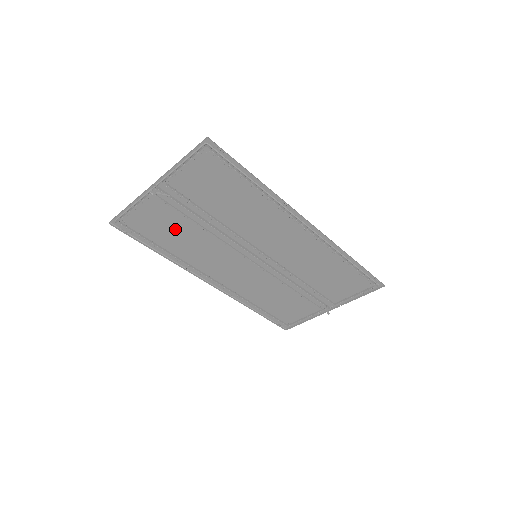
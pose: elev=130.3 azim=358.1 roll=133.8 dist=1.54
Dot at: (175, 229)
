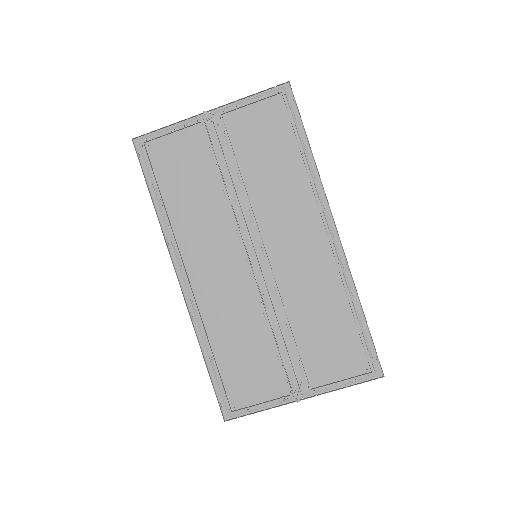
Dot at: (193, 178)
